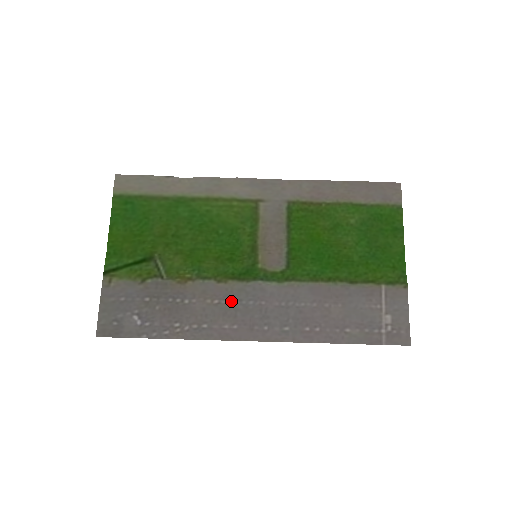
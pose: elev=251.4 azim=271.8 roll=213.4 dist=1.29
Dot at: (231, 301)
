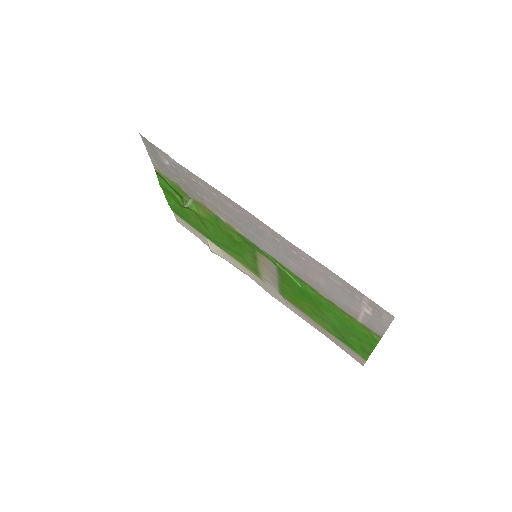
Dot at: (236, 221)
